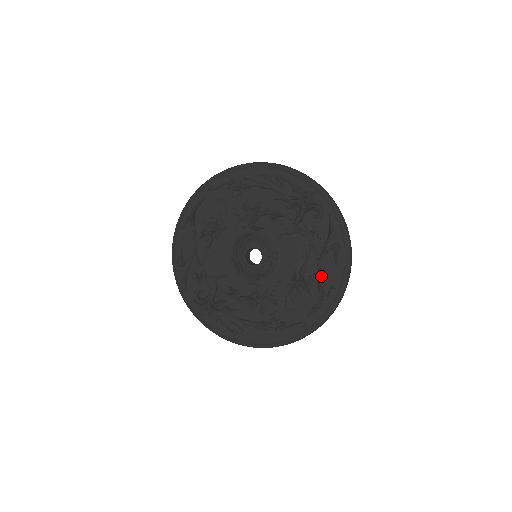
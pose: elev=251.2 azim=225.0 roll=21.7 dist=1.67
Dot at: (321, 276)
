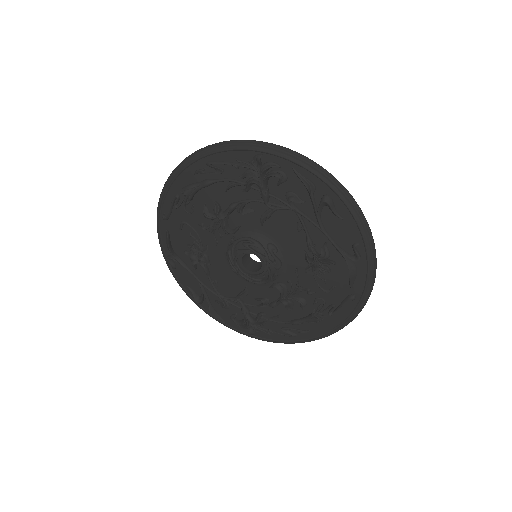
Dot at: (334, 240)
